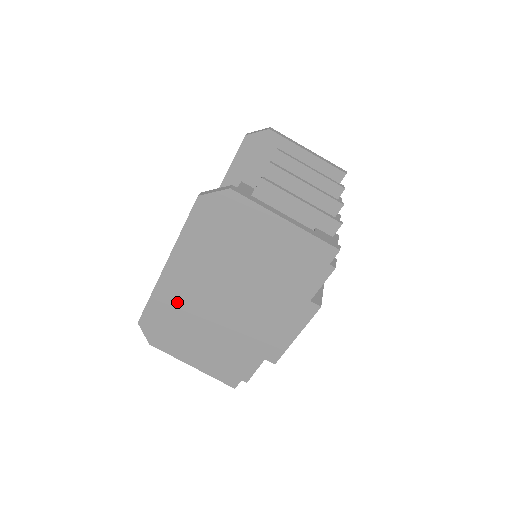
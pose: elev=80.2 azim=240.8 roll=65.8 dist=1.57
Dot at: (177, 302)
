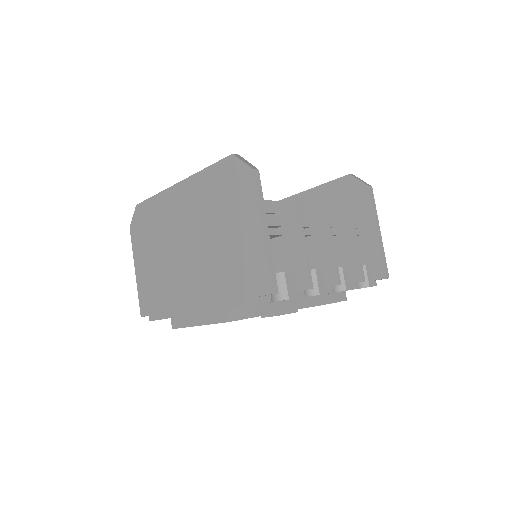
Dot at: (164, 216)
